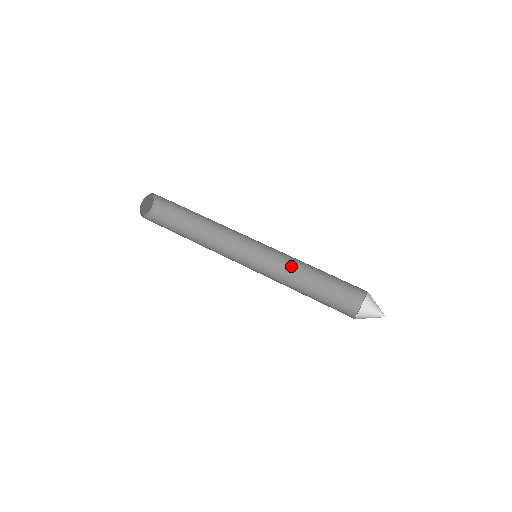
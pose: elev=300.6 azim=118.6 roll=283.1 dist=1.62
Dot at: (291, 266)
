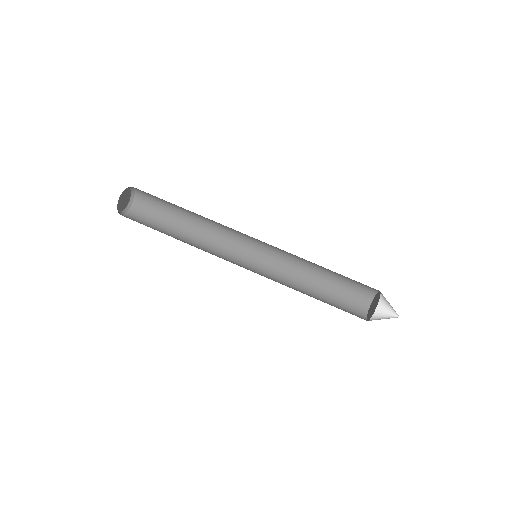
Dot at: (297, 256)
